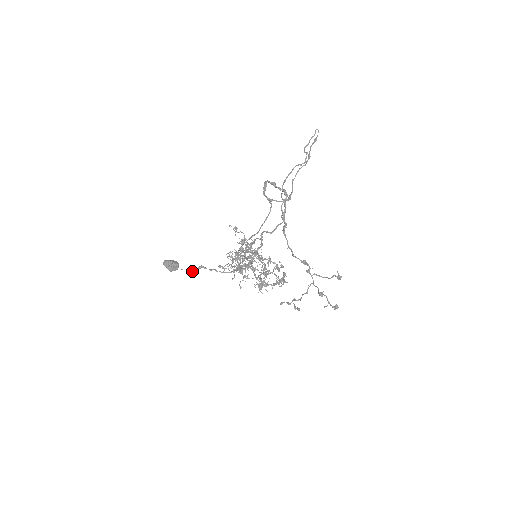
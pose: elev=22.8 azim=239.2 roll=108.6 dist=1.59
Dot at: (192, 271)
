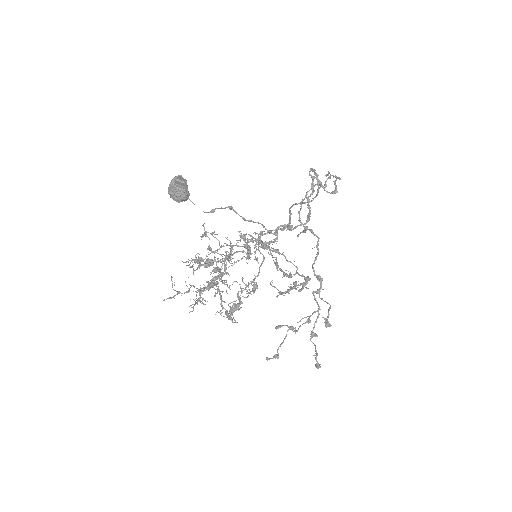
Dot at: occluded
